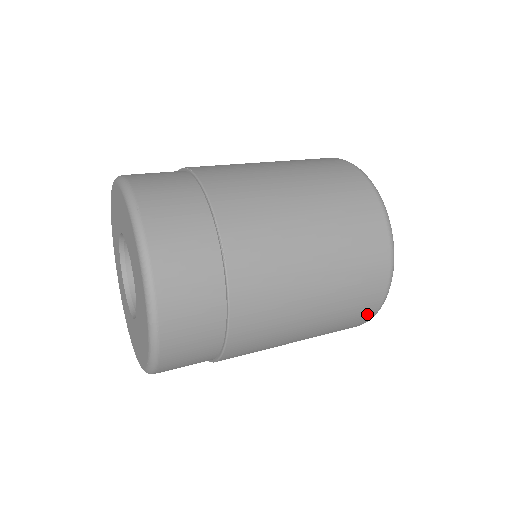
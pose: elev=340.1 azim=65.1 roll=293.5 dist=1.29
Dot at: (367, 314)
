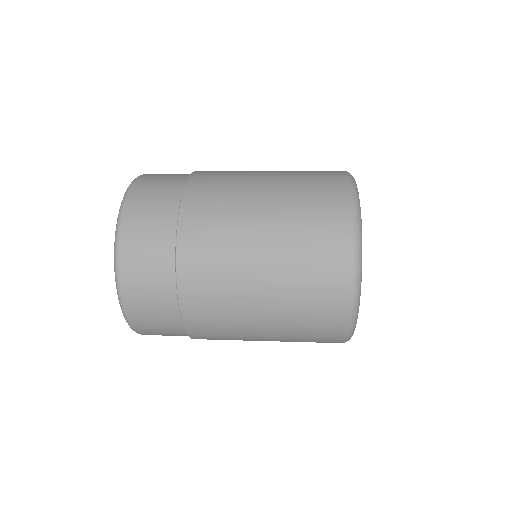
Dot at: (340, 246)
